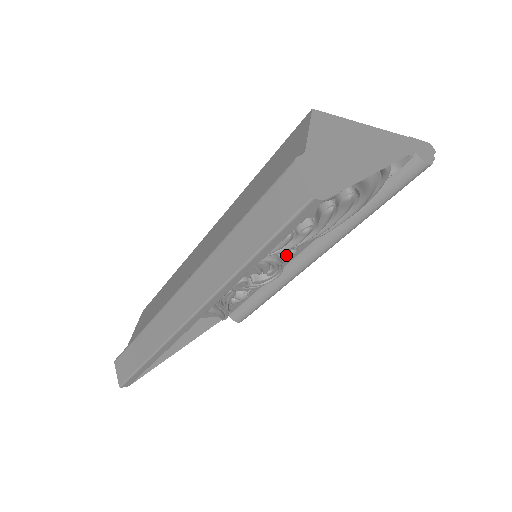
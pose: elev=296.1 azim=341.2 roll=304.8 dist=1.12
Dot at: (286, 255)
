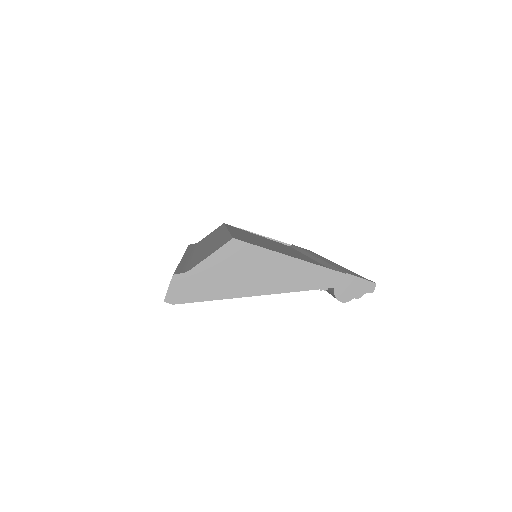
Dot at: occluded
